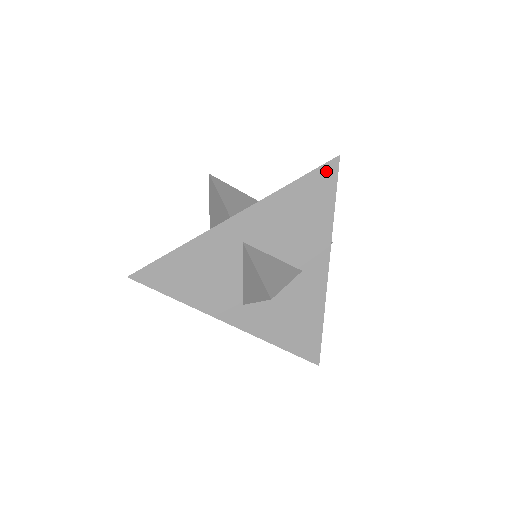
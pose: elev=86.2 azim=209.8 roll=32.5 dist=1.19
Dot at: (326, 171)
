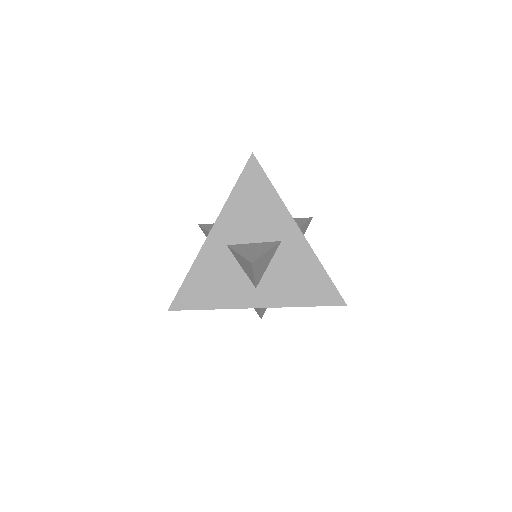
Dot at: (250, 168)
